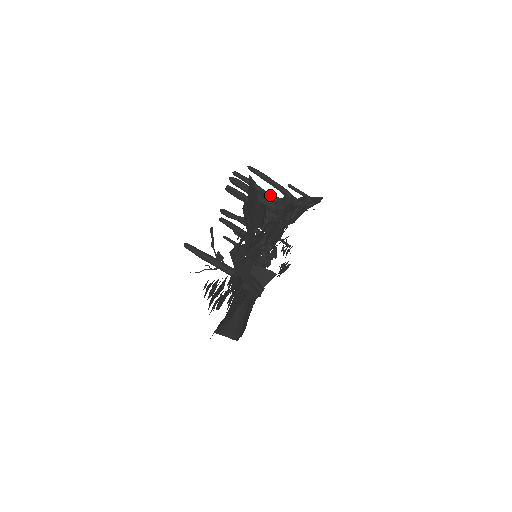
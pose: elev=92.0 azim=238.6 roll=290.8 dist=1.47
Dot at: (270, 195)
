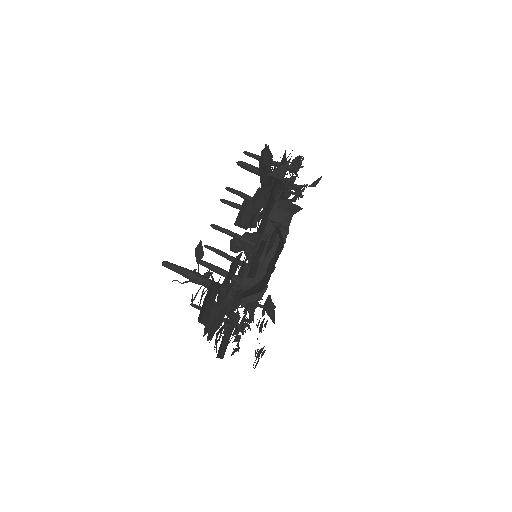
Dot at: occluded
